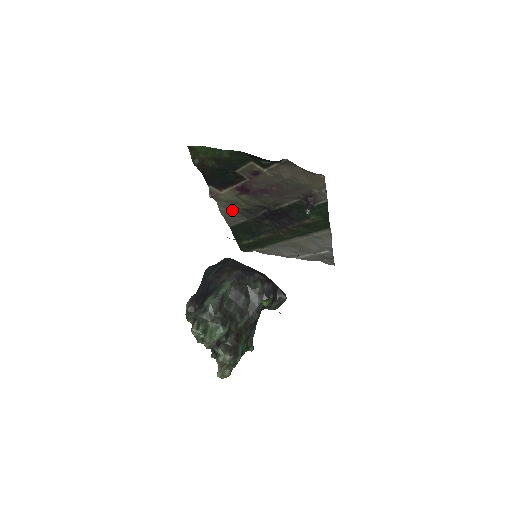
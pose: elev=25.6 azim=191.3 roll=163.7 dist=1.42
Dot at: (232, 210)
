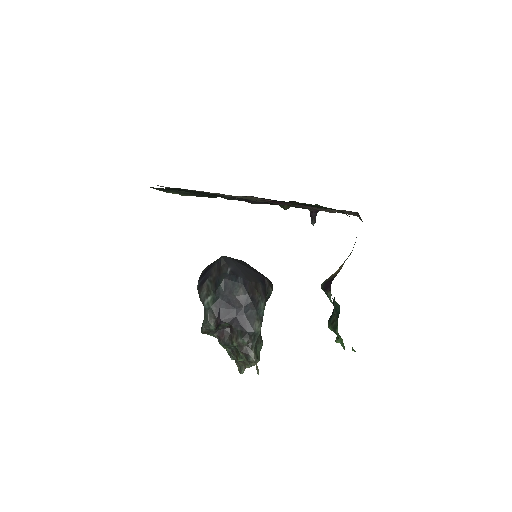
Dot at: occluded
